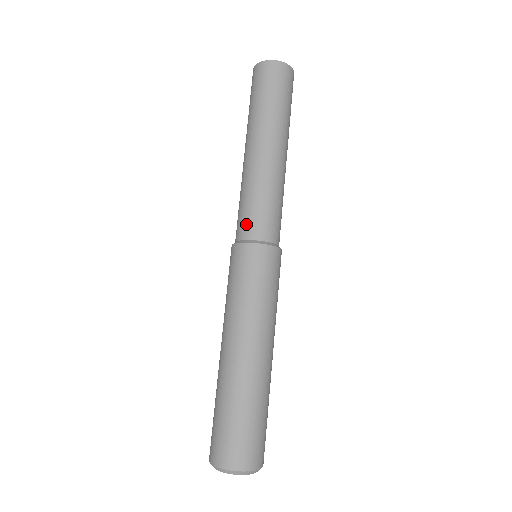
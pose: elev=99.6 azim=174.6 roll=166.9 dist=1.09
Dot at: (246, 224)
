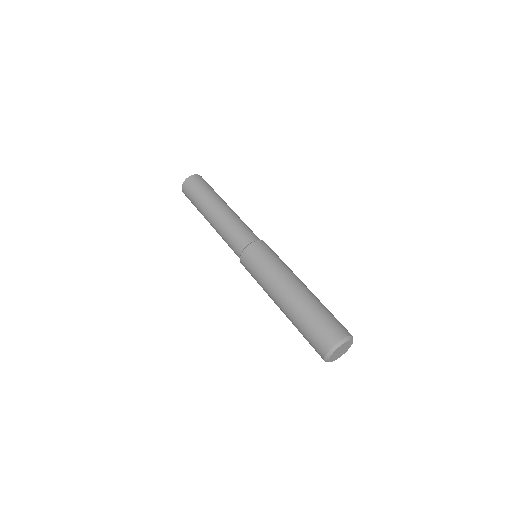
Dot at: (244, 237)
